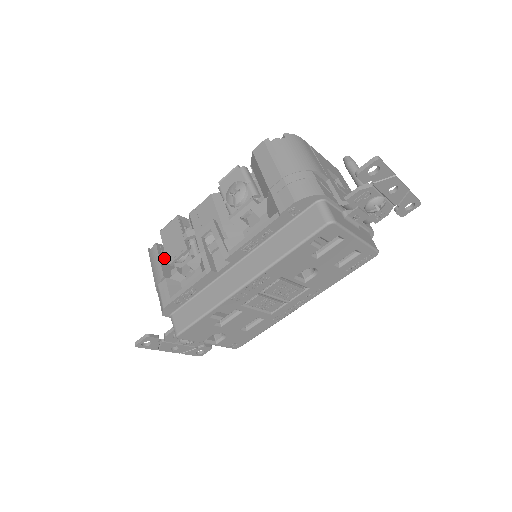
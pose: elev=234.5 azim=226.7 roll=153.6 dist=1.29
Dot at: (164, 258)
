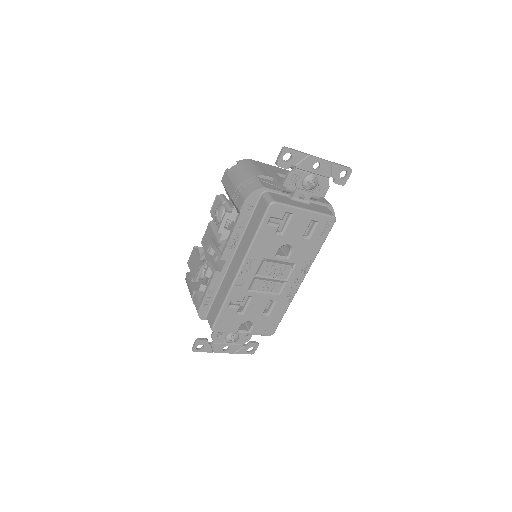
Dot at: occluded
